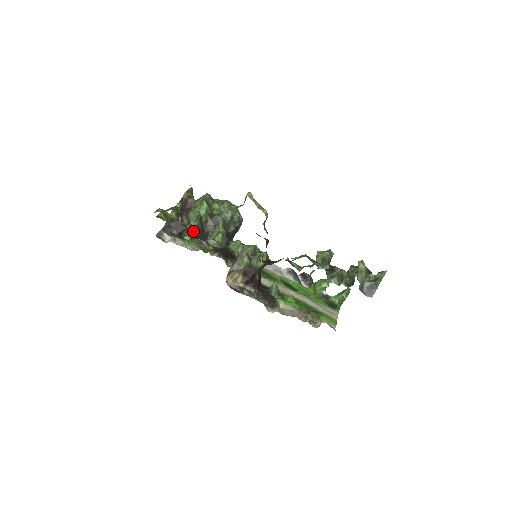
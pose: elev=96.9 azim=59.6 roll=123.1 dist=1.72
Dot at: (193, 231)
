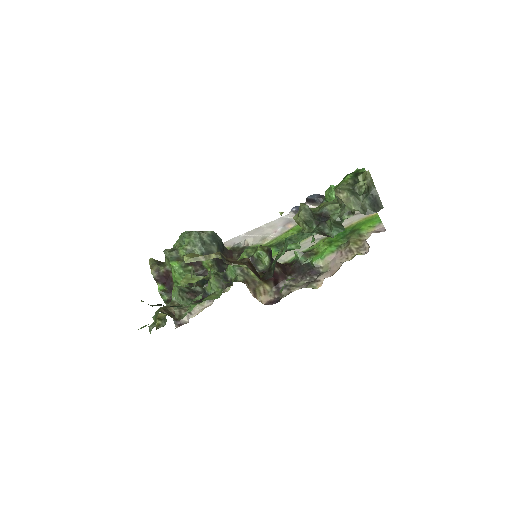
Dot at: (190, 310)
